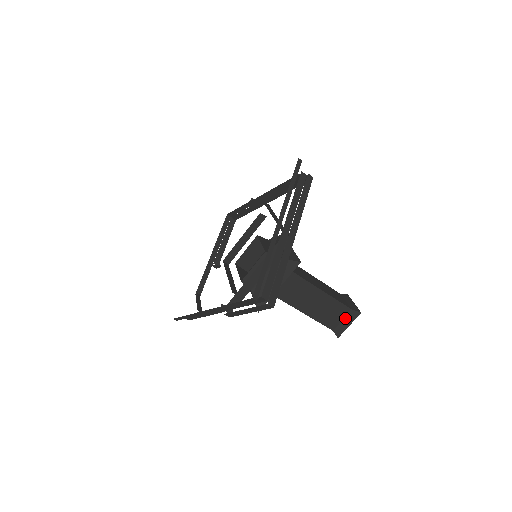
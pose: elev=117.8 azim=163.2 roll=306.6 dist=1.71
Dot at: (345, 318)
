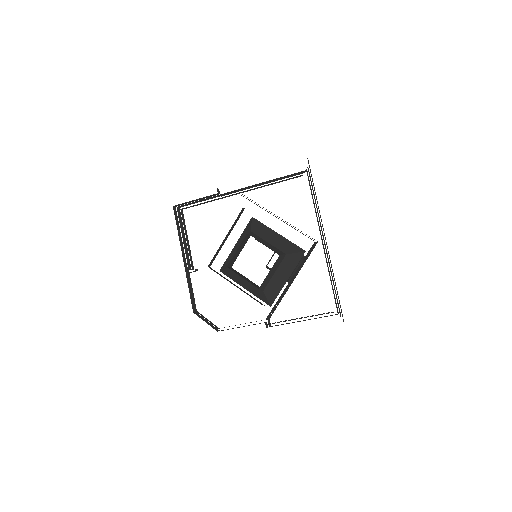
Dot at: (297, 267)
